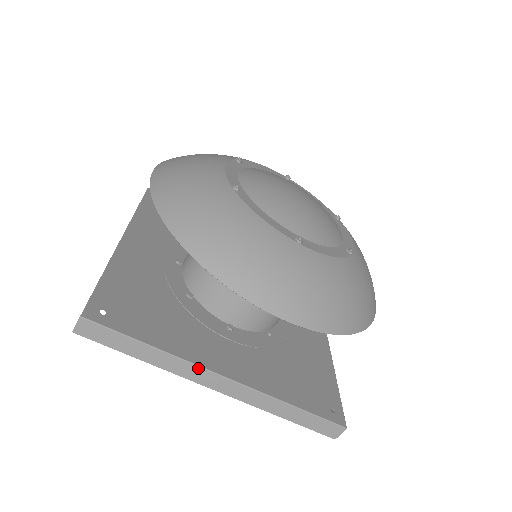
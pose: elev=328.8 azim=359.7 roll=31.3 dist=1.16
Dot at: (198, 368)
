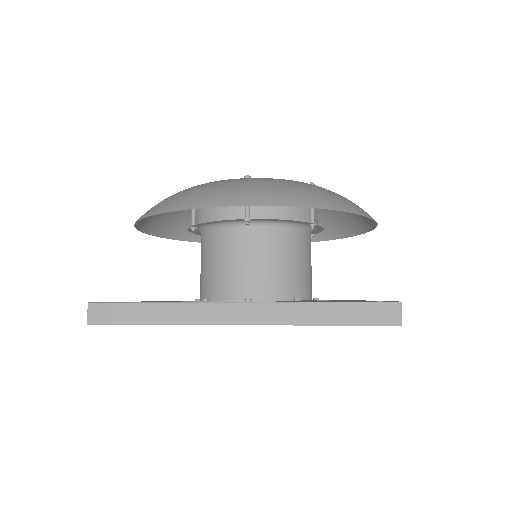
Dot at: (207, 305)
